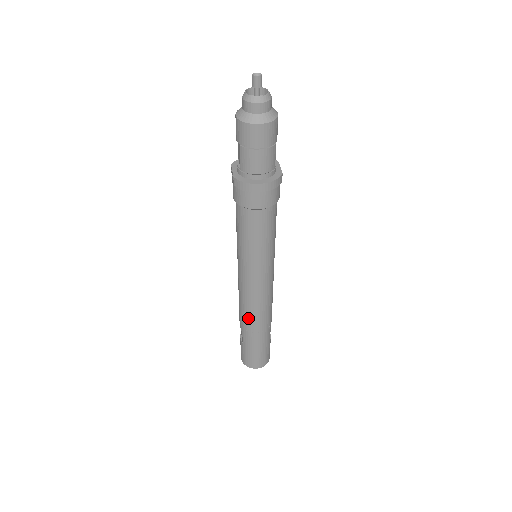
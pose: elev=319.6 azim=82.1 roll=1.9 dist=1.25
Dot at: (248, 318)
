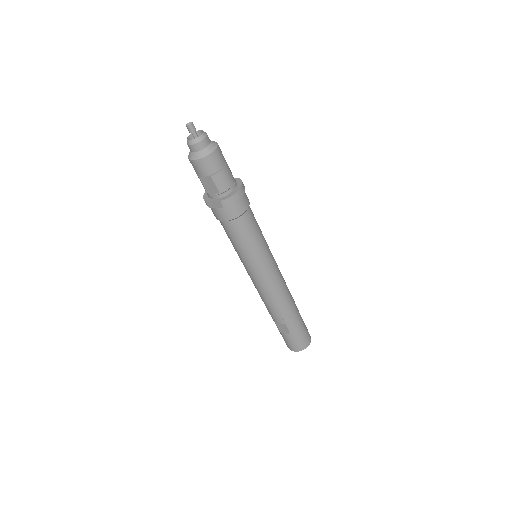
Dot at: (284, 305)
